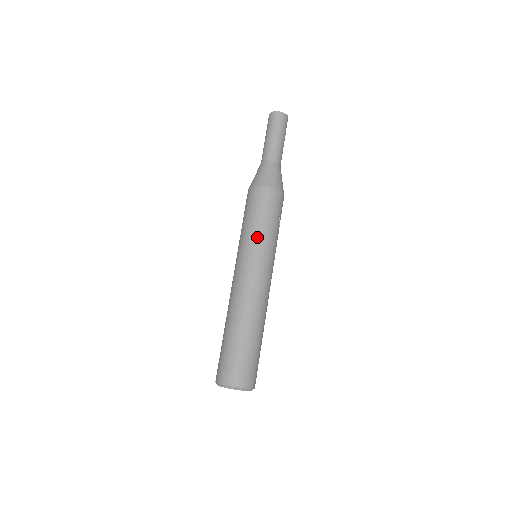
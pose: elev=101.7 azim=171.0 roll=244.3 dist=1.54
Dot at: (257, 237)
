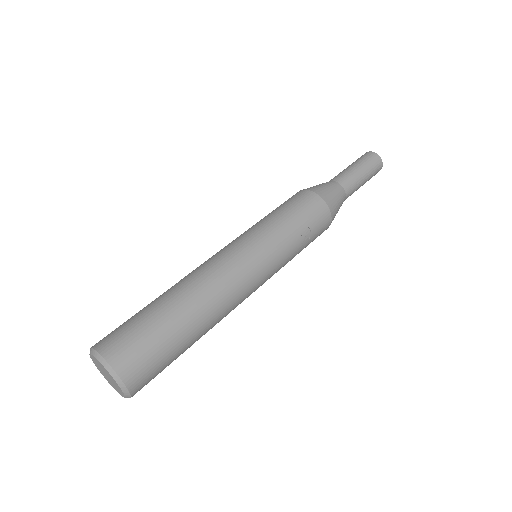
Dot at: (270, 227)
